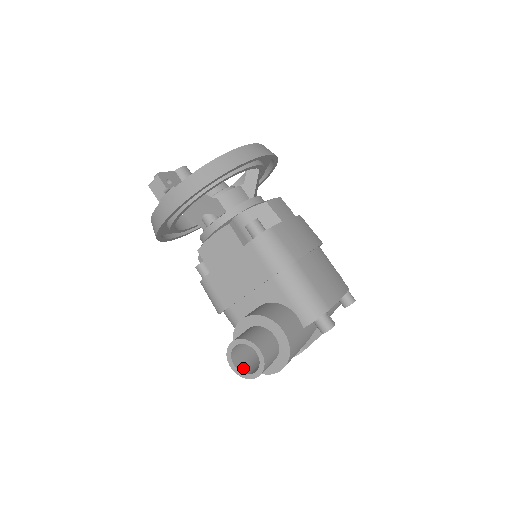
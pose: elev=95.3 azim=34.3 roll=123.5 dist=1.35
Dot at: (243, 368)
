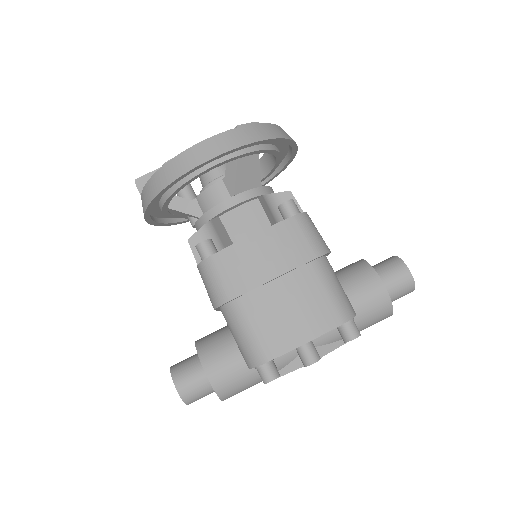
Dot at: occluded
